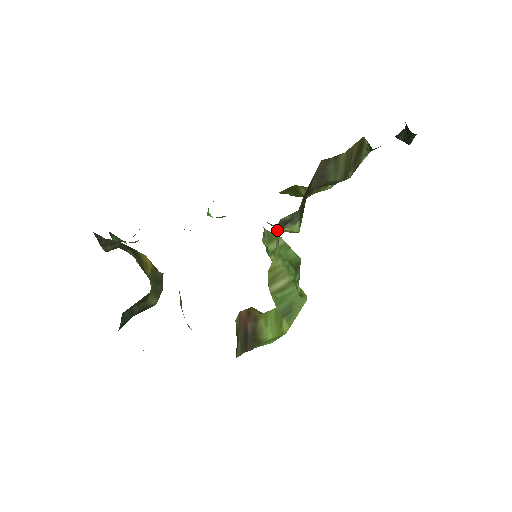
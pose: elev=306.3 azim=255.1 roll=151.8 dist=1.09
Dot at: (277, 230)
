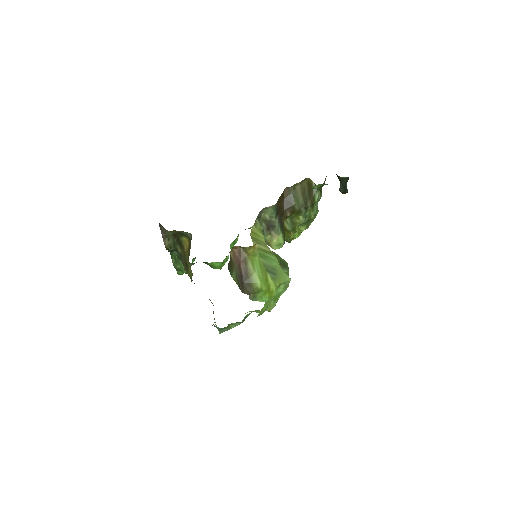
Dot at: (262, 226)
